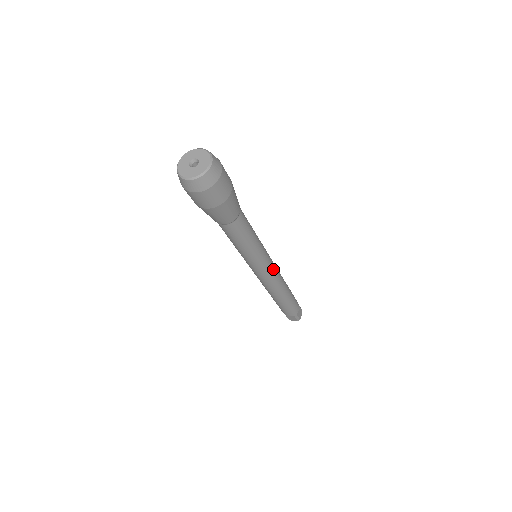
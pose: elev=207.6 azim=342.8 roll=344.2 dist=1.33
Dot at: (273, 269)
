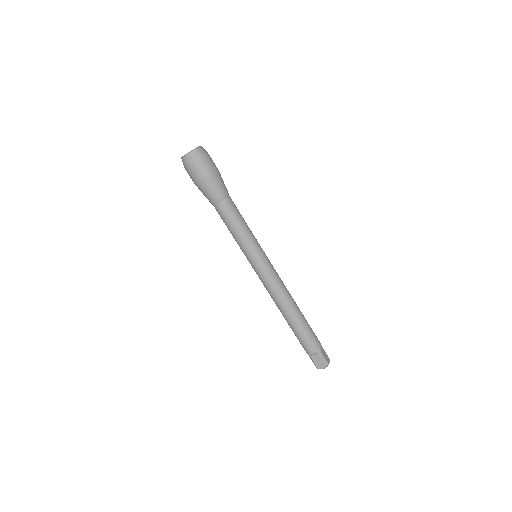
Dot at: (274, 270)
